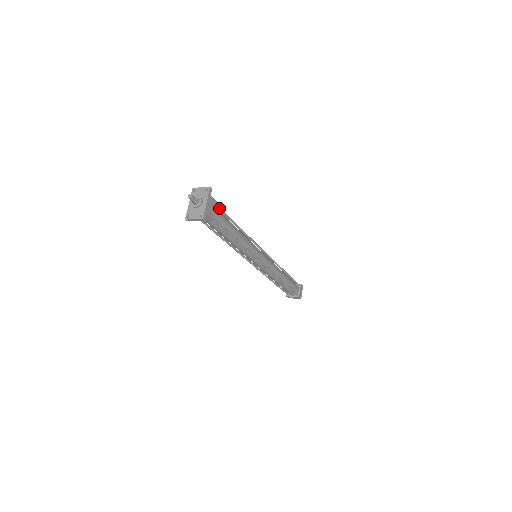
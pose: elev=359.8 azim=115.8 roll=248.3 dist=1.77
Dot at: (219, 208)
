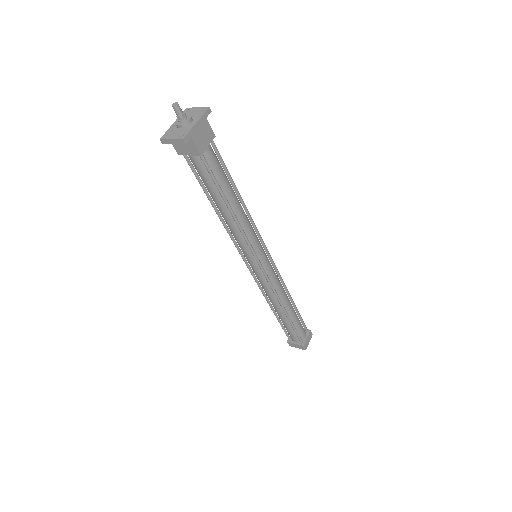
Dot at: (215, 147)
